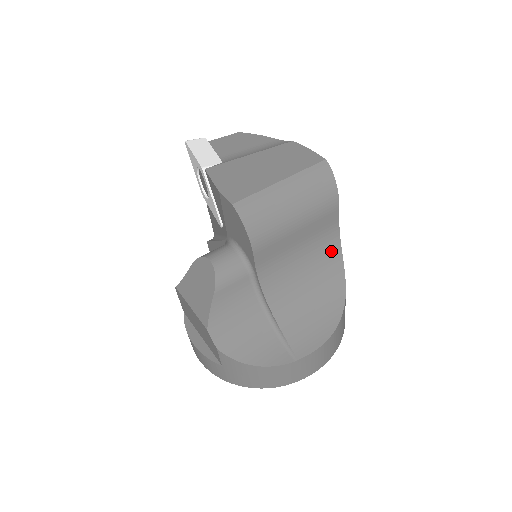
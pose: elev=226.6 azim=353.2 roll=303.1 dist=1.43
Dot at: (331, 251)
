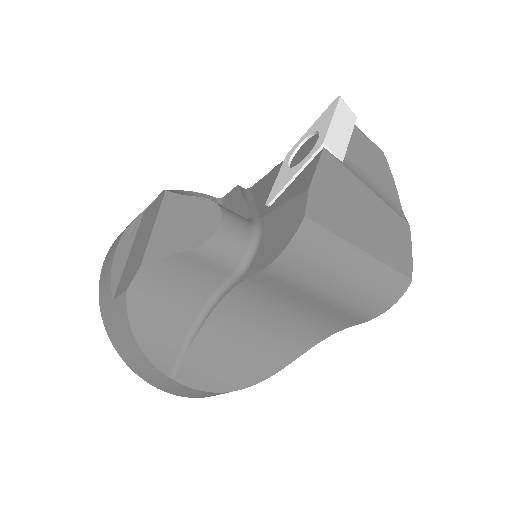
Dot at: (310, 335)
